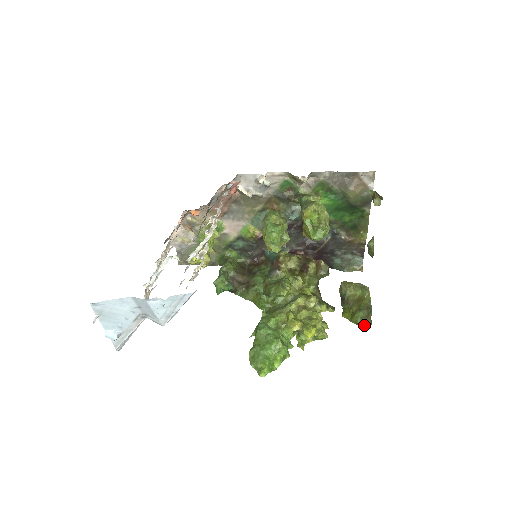
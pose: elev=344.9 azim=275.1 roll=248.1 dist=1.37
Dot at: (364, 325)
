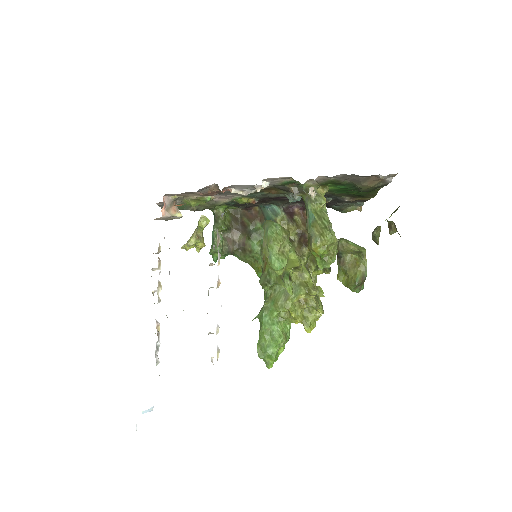
Dot at: (357, 291)
